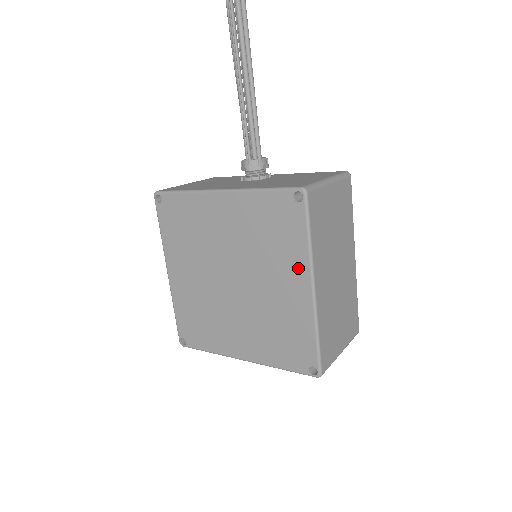
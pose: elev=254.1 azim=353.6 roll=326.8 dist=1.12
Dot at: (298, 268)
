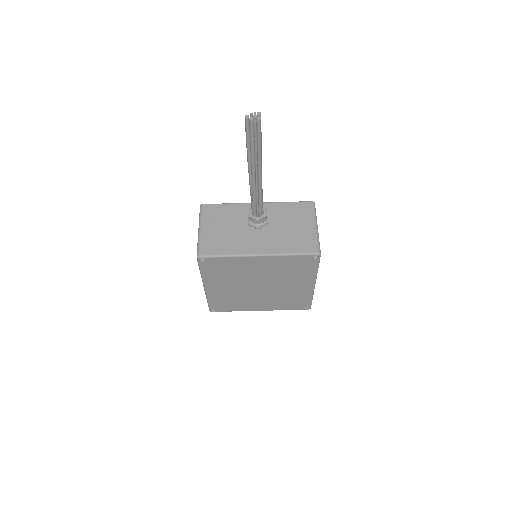
Dot at: (308, 279)
